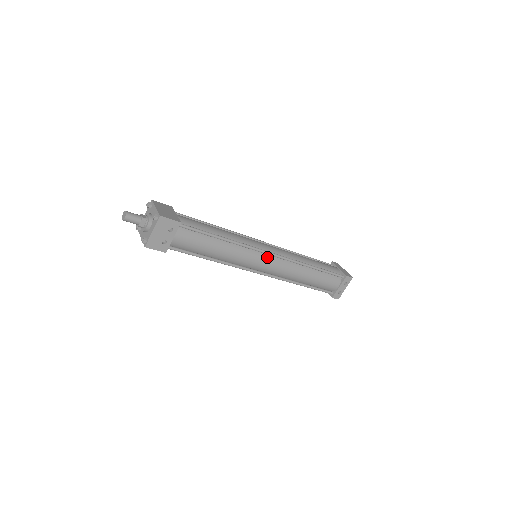
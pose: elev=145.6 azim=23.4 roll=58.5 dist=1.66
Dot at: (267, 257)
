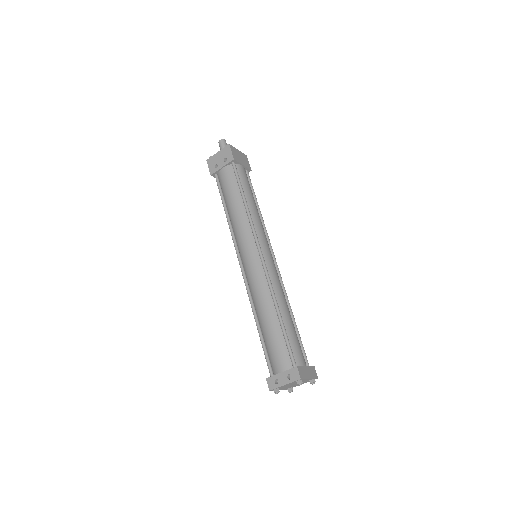
Dot at: (256, 253)
